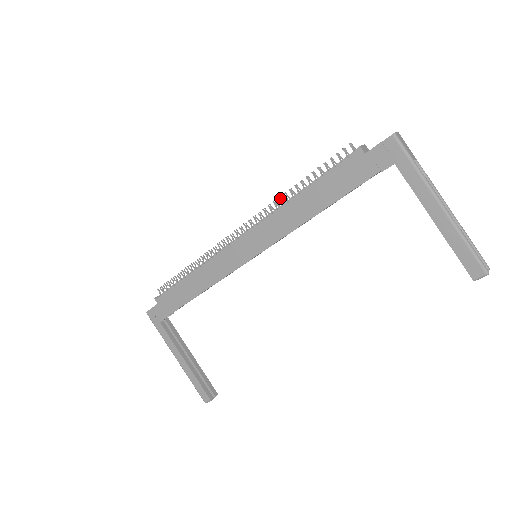
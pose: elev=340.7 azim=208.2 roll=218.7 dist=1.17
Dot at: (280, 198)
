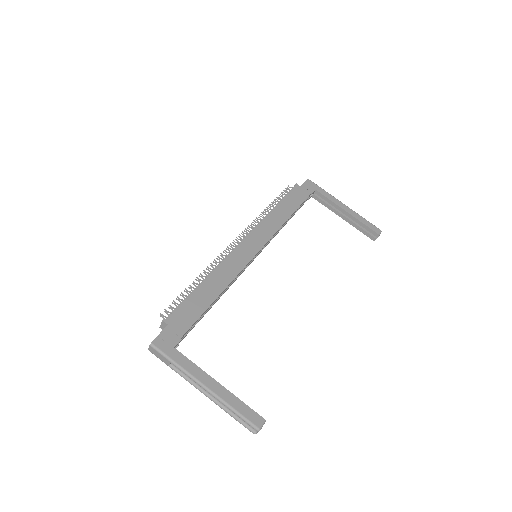
Dot at: (258, 217)
